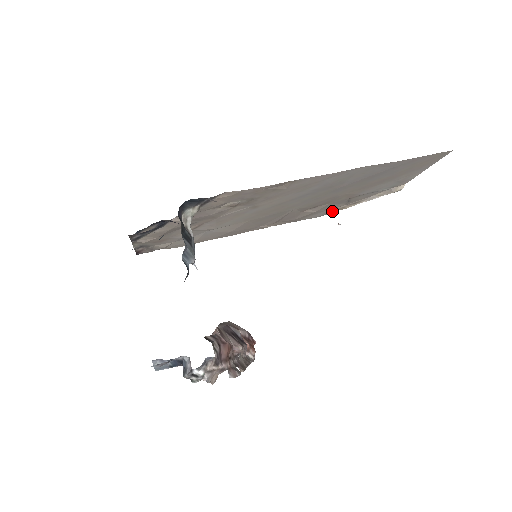
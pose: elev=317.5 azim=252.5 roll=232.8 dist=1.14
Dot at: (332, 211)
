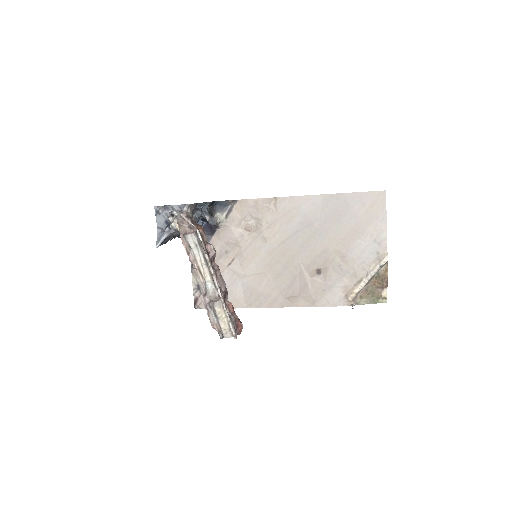
Dot at: (346, 299)
